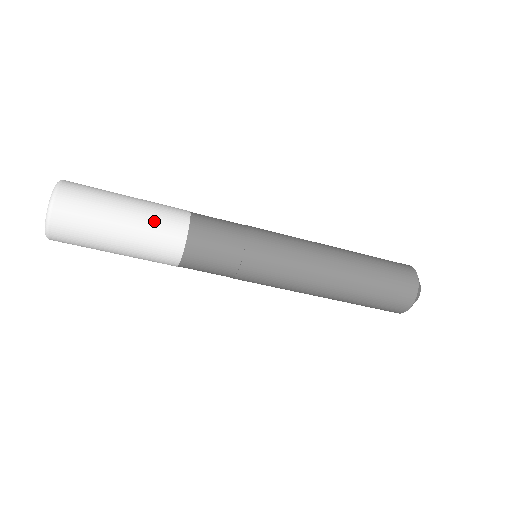
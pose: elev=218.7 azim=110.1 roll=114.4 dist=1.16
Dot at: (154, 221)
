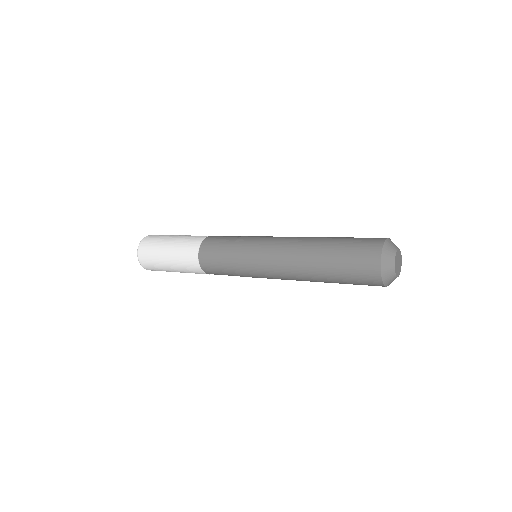
Dot at: (186, 270)
